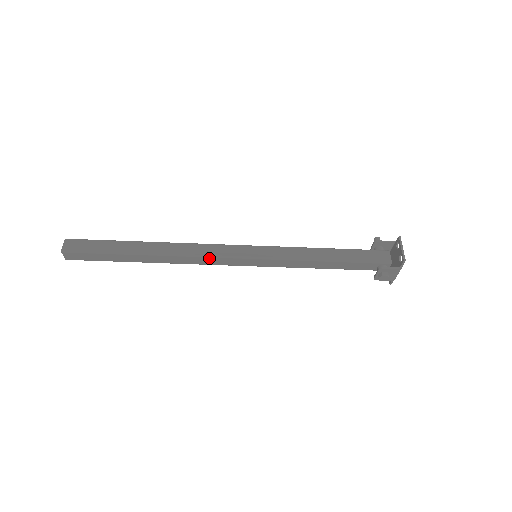
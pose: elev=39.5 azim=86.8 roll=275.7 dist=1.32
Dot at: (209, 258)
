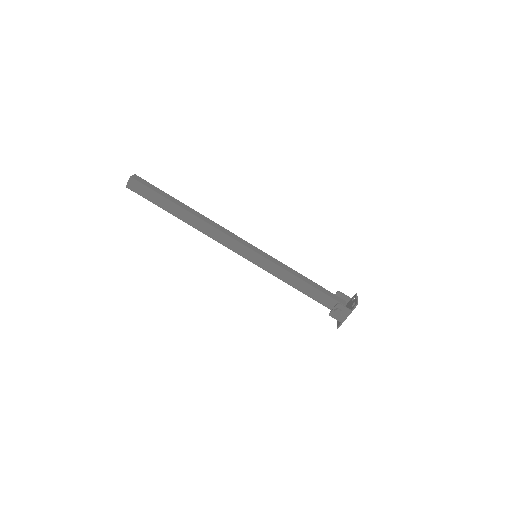
Dot at: (226, 237)
